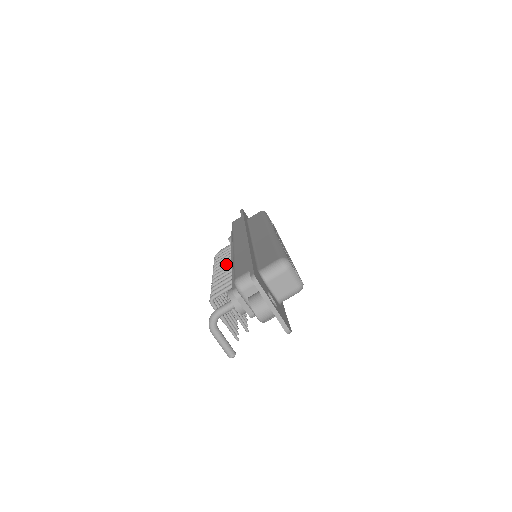
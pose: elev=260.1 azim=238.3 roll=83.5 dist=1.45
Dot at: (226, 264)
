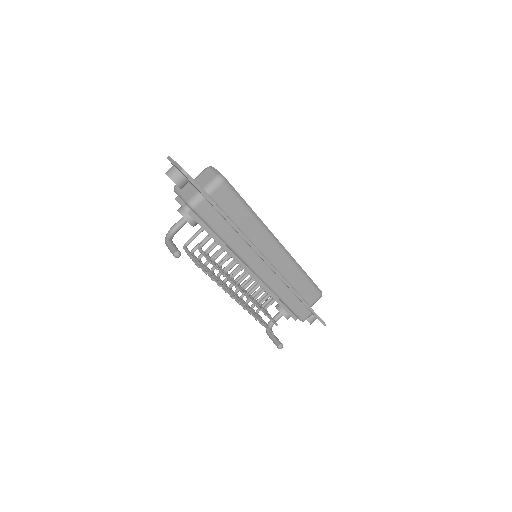
Dot at: (233, 271)
